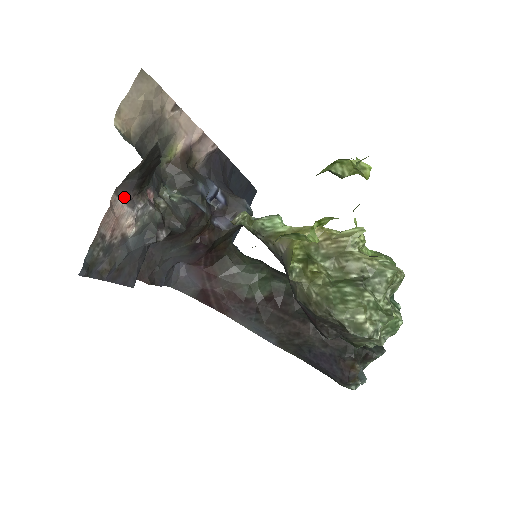
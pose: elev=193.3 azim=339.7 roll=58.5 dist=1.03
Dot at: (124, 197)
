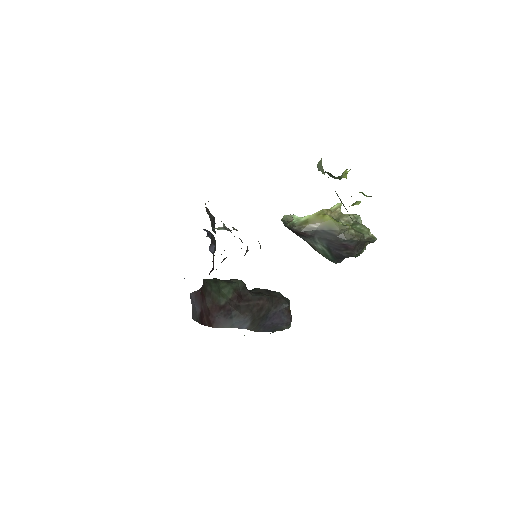
Dot at: occluded
